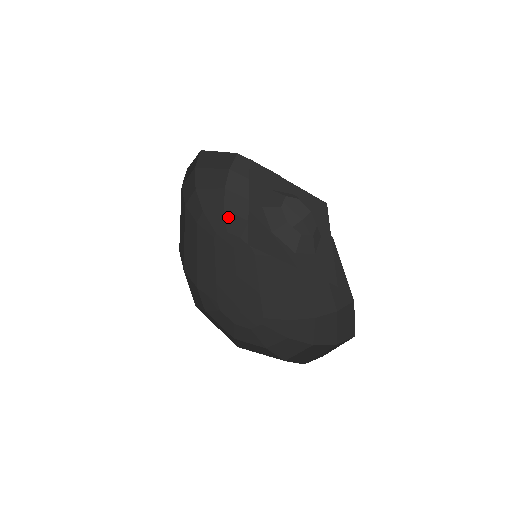
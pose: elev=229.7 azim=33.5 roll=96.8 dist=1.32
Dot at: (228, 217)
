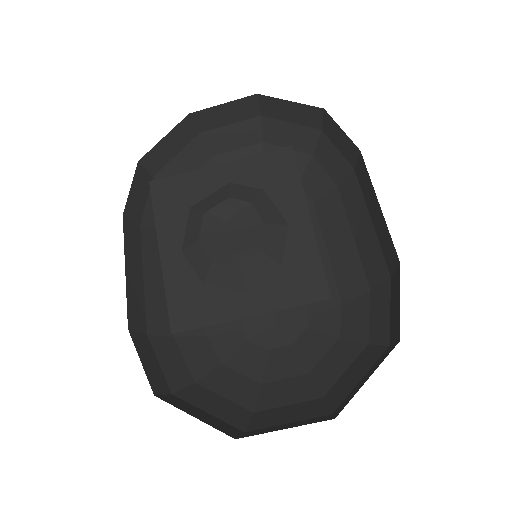
Dot at: occluded
